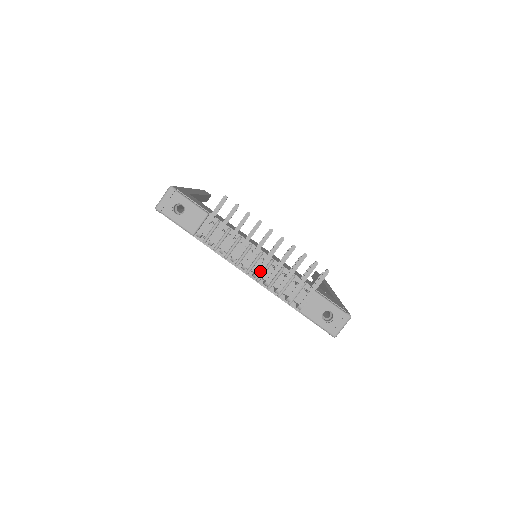
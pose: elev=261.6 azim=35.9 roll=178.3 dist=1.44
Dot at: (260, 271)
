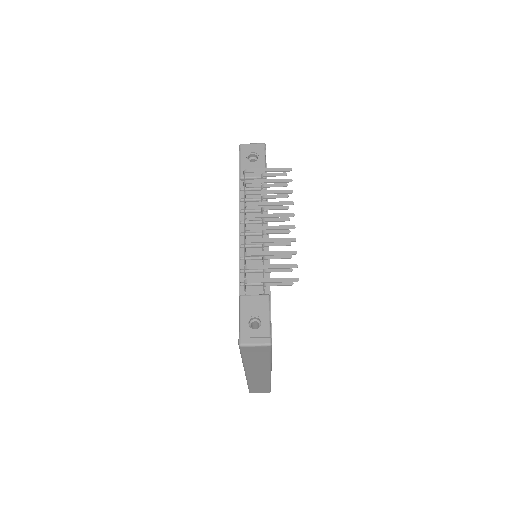
Dot at: (253, 229)
